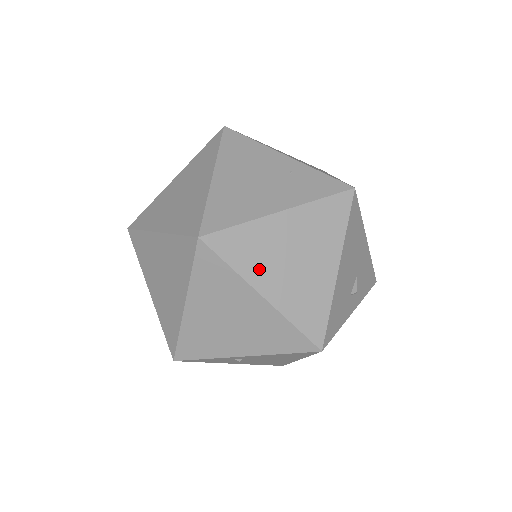
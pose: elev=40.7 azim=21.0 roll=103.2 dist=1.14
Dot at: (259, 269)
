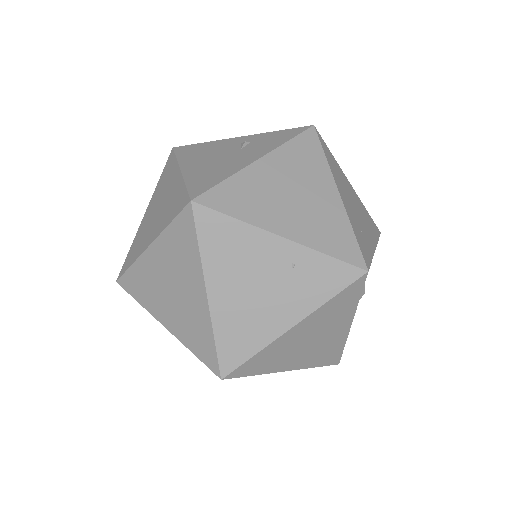
Dot at: (280, 363)
